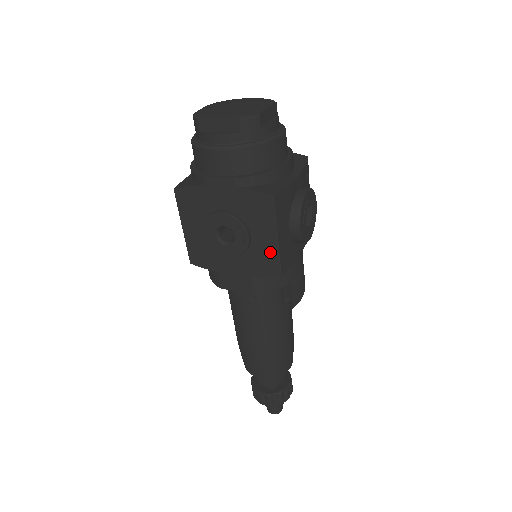
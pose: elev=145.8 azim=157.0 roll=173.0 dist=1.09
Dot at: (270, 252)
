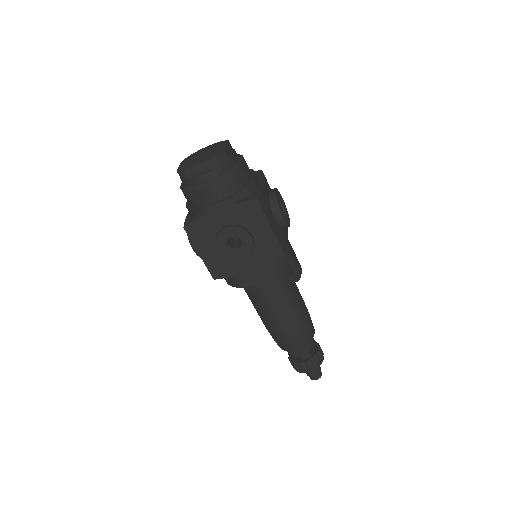
Dot at: (270, 241)
